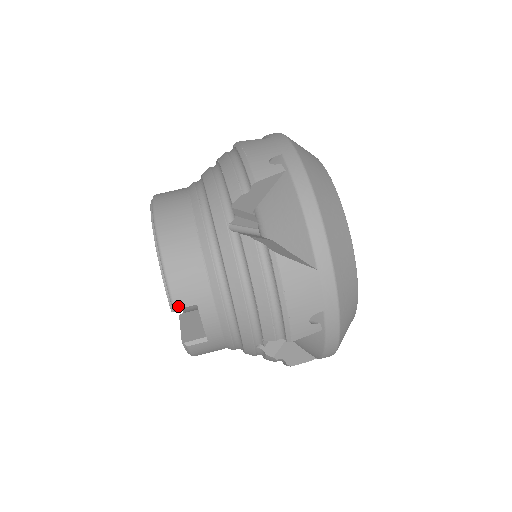
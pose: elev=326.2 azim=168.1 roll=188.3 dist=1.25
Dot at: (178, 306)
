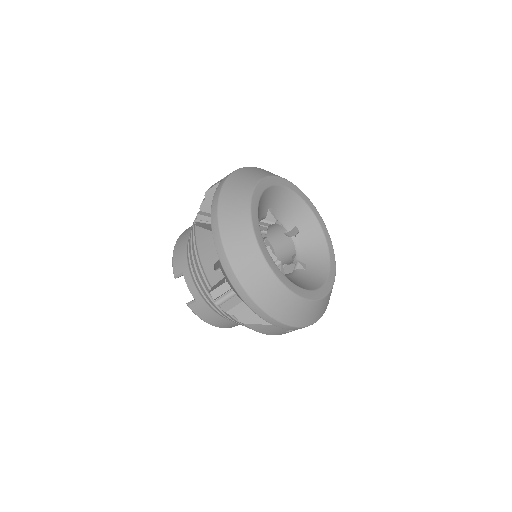
Dot at: (175, 274)
